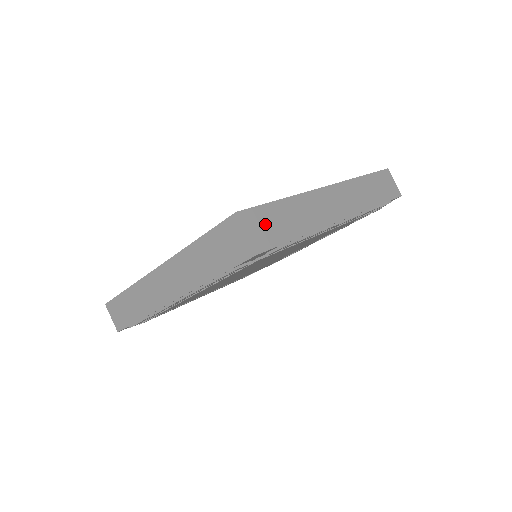
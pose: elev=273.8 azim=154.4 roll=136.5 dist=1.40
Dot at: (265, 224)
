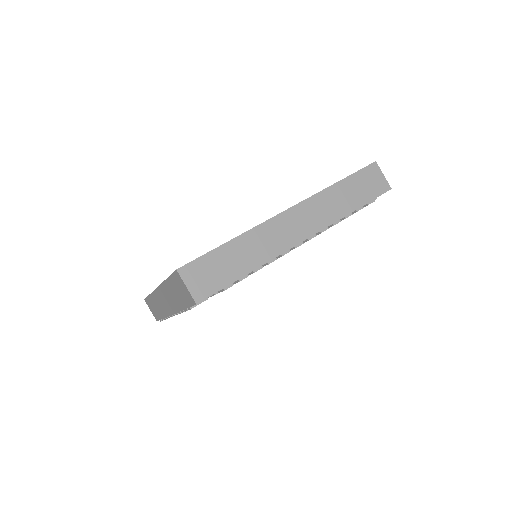
Dot at: (207, 272)
